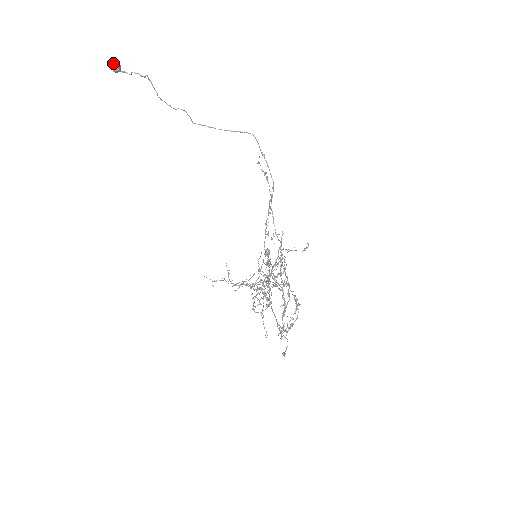
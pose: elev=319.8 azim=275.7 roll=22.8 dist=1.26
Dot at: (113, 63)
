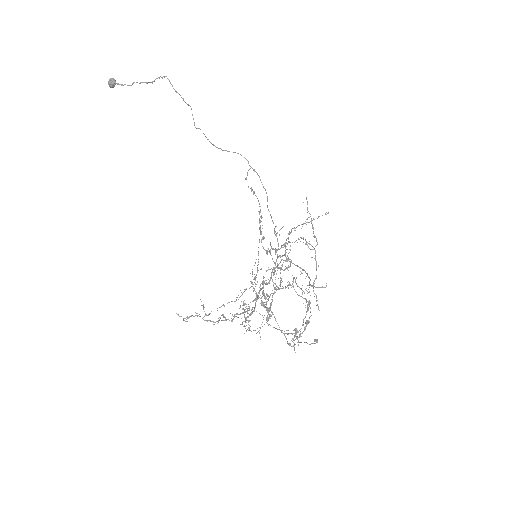
Dot at: (110, 78)
